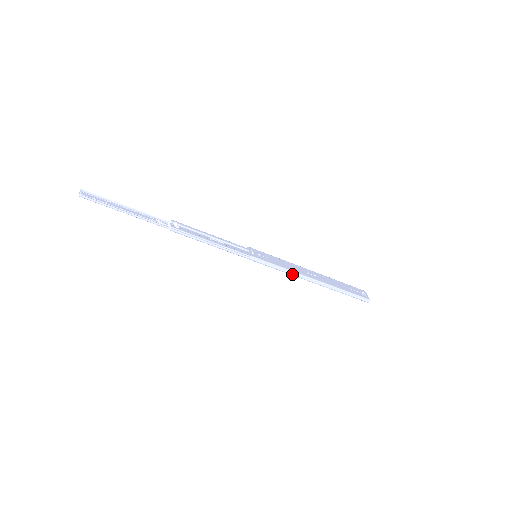
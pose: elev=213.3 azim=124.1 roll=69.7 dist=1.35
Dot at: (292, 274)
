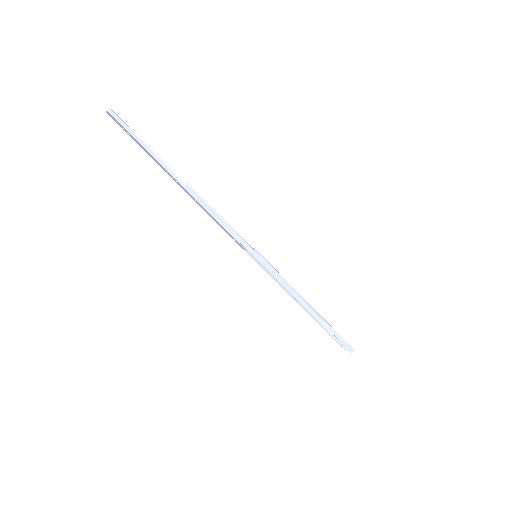
Dot at: (289, 287)
